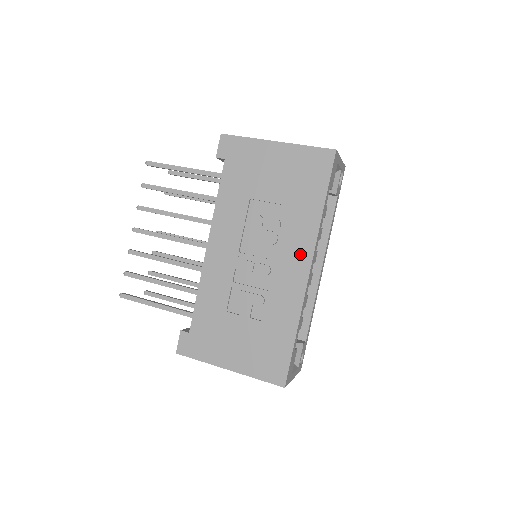
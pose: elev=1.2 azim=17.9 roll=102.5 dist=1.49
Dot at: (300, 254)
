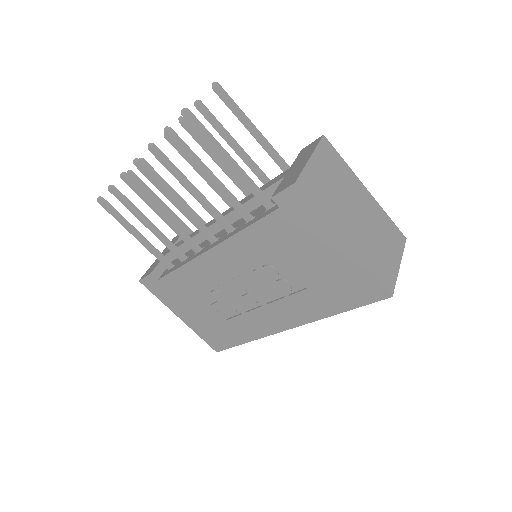
Dot at: (289, 318)
